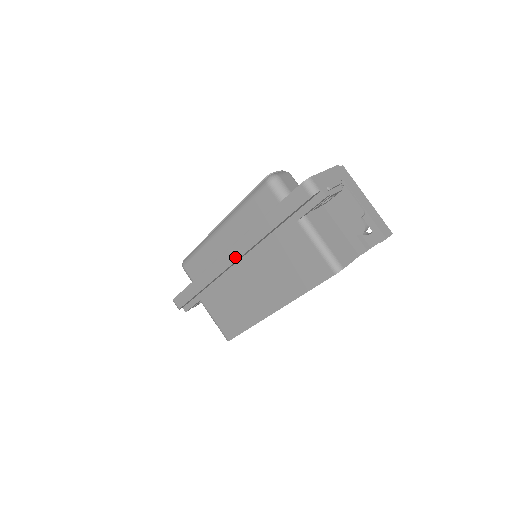
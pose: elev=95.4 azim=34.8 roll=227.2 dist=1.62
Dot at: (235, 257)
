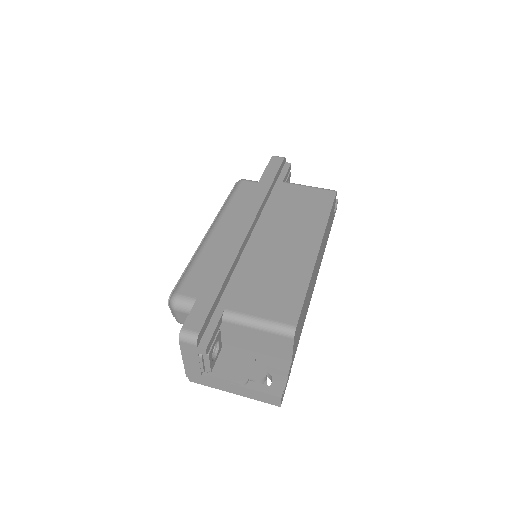
Dot at: (250, 221)
